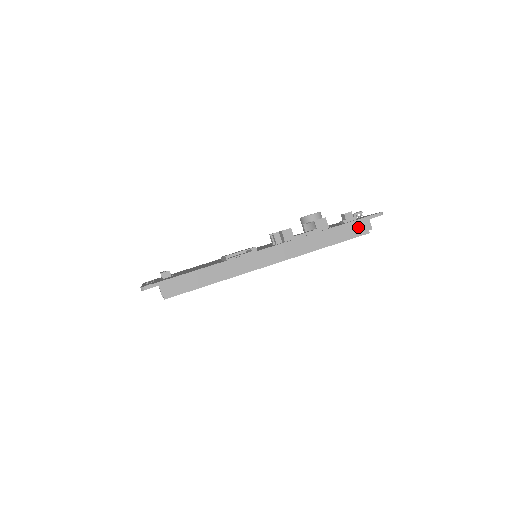
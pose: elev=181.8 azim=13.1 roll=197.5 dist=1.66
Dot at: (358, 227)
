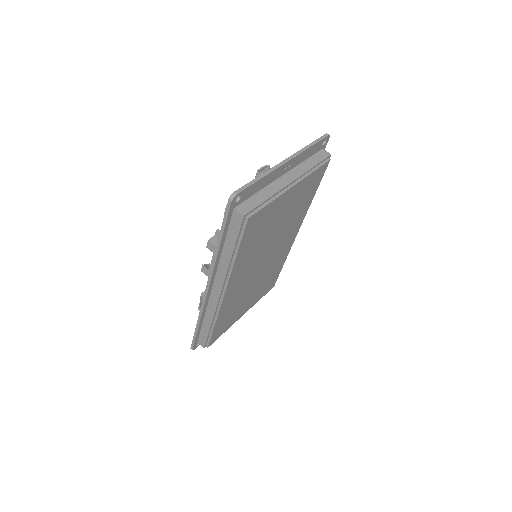
Dot at: (234, 223)
